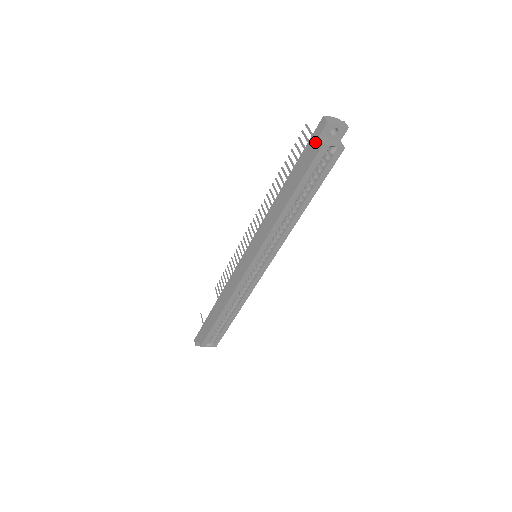
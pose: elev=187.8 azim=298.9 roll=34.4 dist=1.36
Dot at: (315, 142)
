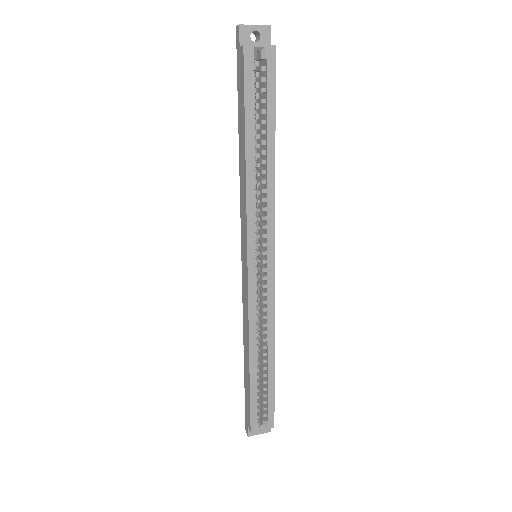
Dot at: (239, 57)
